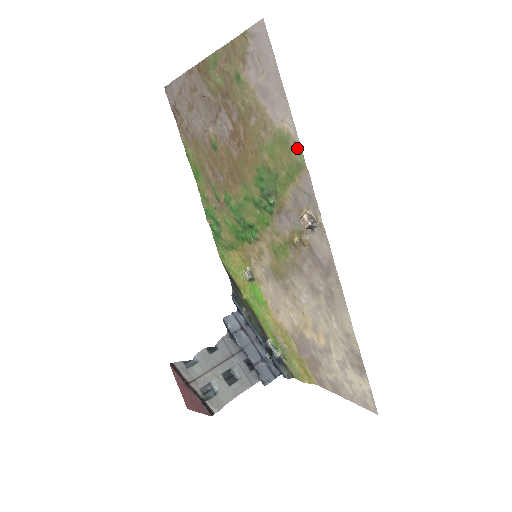
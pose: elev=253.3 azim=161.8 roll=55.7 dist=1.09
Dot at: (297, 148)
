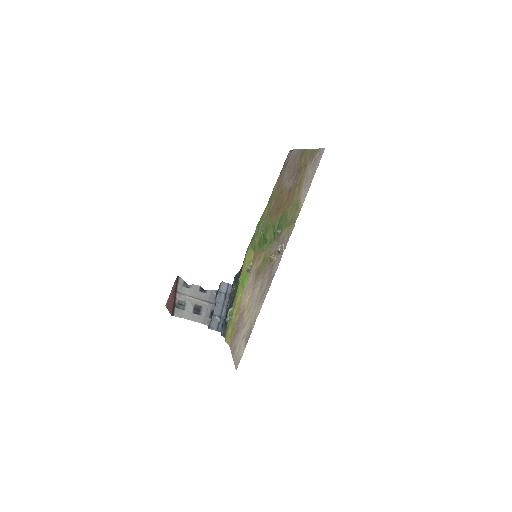
Dot at: (299, 212)
